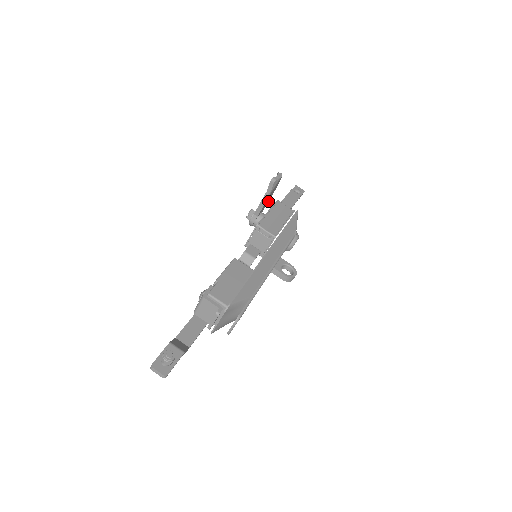
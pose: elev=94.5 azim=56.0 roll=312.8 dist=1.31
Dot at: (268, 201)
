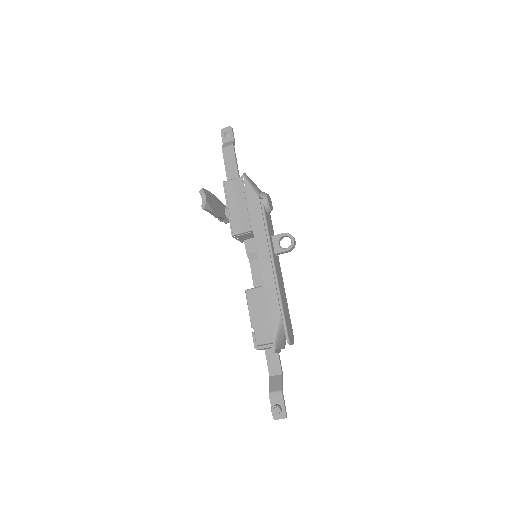
Dot at: (219, 200)
